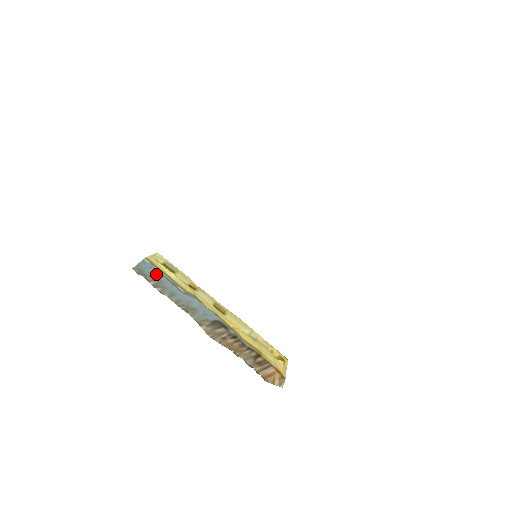
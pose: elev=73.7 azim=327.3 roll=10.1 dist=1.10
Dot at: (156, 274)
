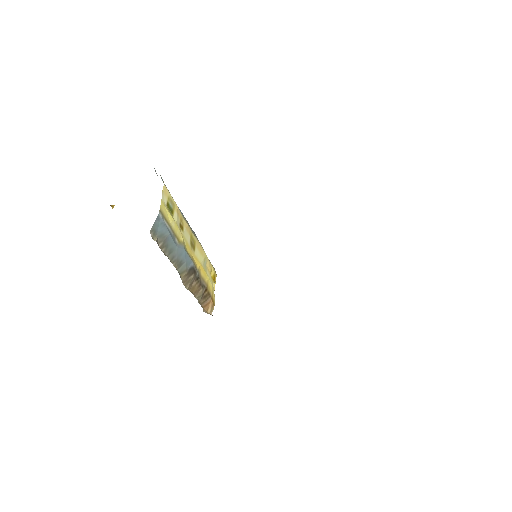
Dot at: (165, 232)
